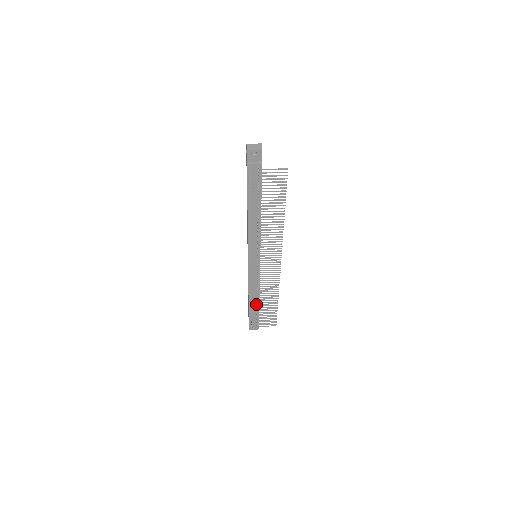
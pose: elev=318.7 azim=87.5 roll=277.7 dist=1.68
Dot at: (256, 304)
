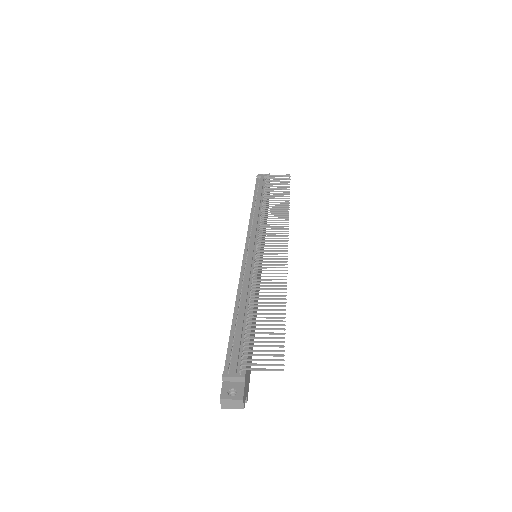
Dot at: (246, 319)
